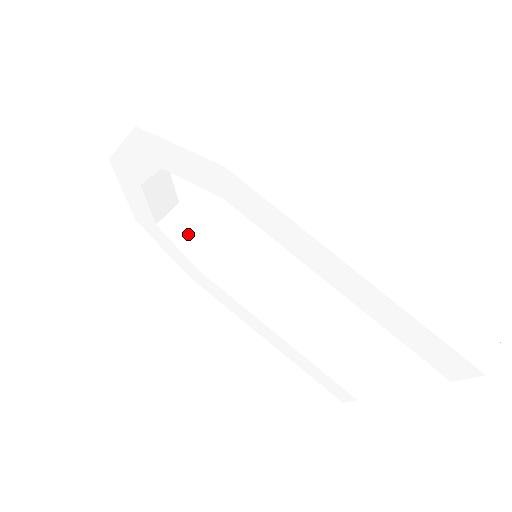
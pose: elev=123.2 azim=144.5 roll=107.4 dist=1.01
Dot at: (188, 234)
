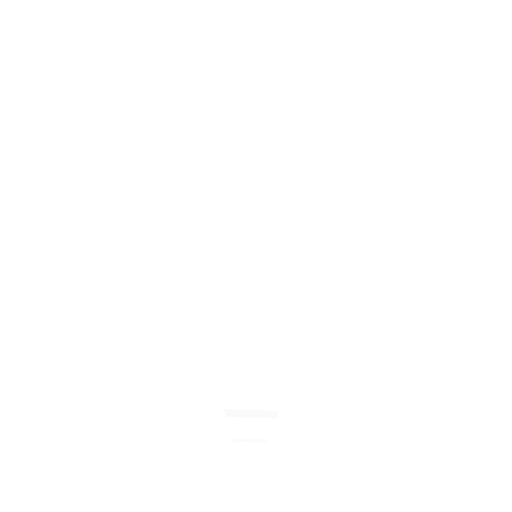
Dot at: occluded
